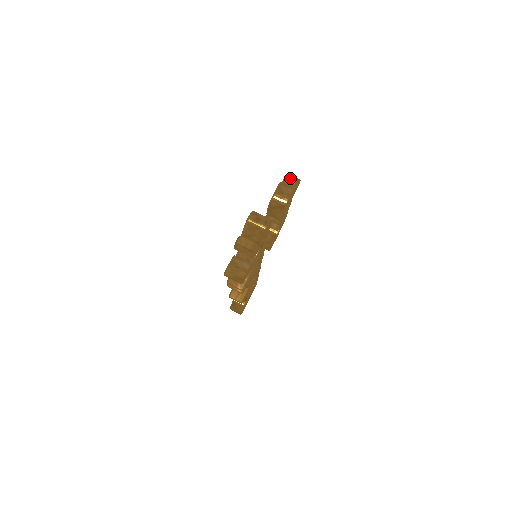
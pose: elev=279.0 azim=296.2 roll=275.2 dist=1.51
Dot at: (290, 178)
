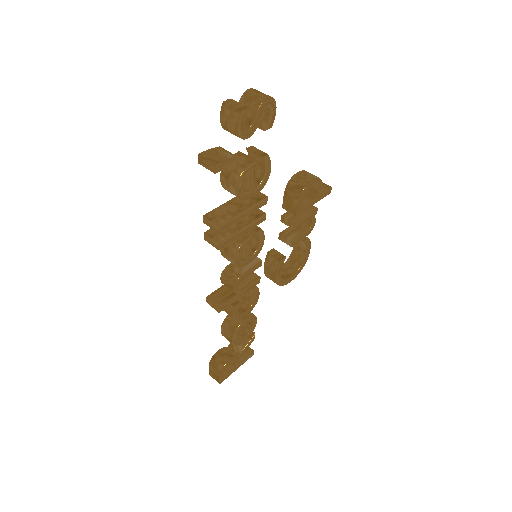
Dot at: occluded
